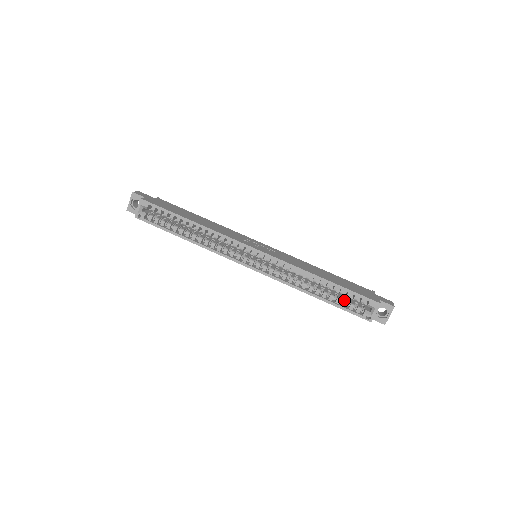
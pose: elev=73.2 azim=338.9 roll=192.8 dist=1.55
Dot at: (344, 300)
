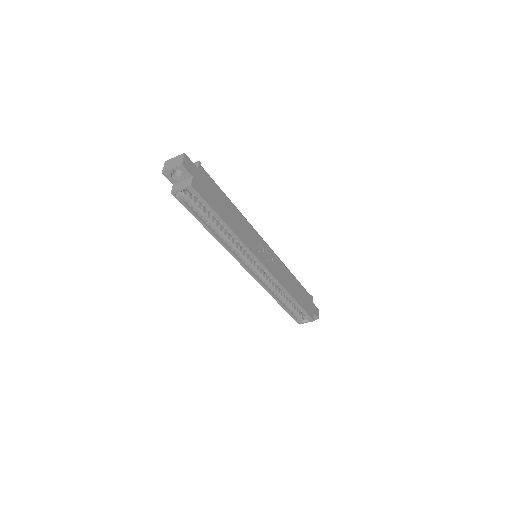
Dot at: (294, 309)
